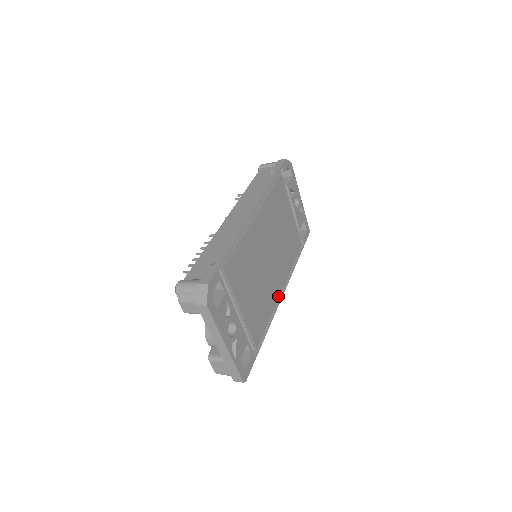
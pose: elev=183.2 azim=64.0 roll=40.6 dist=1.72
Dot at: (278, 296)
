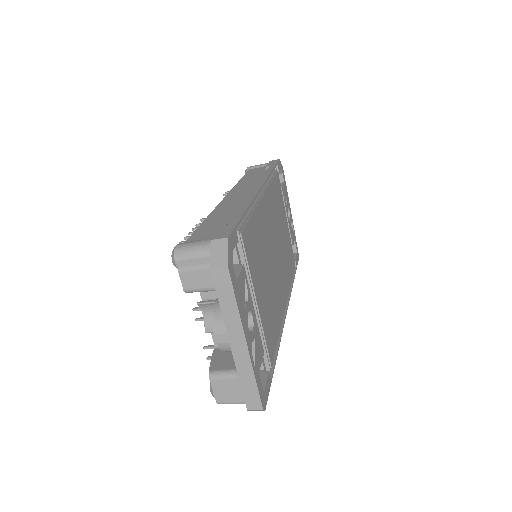
Dot at: (283, 311)
